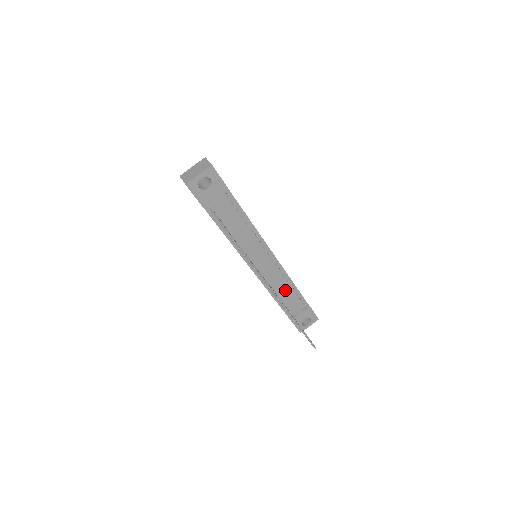
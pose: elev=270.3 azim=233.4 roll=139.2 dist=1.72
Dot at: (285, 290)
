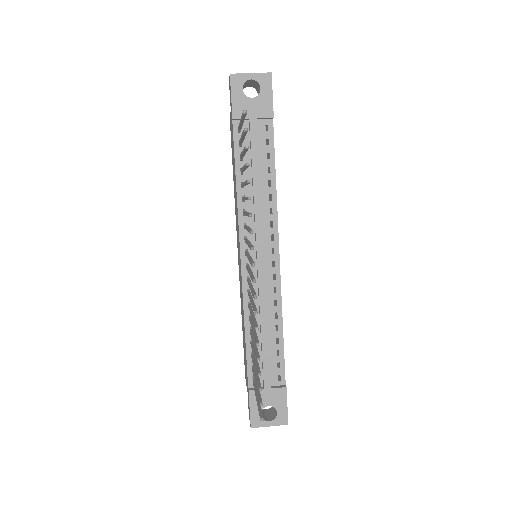
Dot at: (266, 327)
